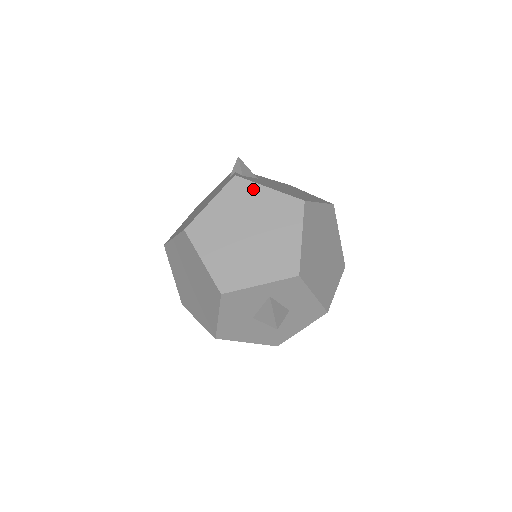
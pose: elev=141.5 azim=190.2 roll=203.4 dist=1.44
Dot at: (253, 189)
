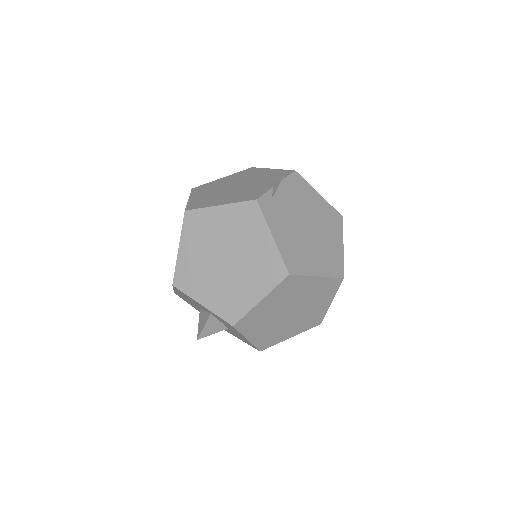
Dot at: (260, 226)
